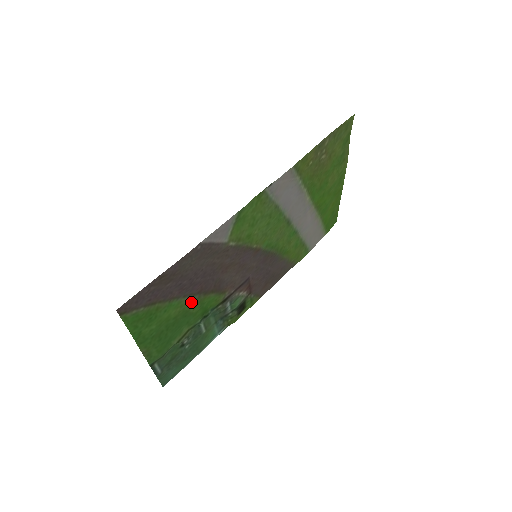
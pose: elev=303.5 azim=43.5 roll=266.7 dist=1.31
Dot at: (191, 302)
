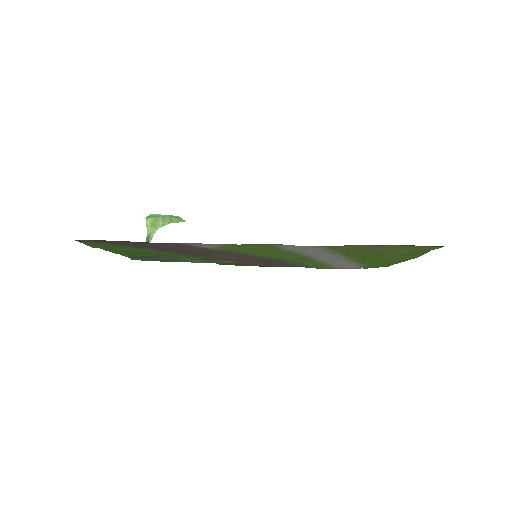
Dot at: (165, 252)
